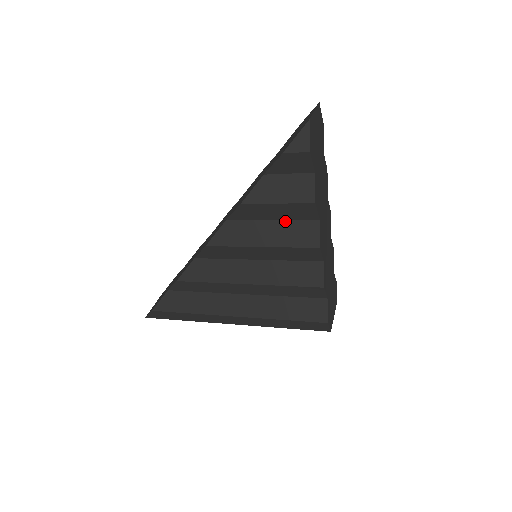
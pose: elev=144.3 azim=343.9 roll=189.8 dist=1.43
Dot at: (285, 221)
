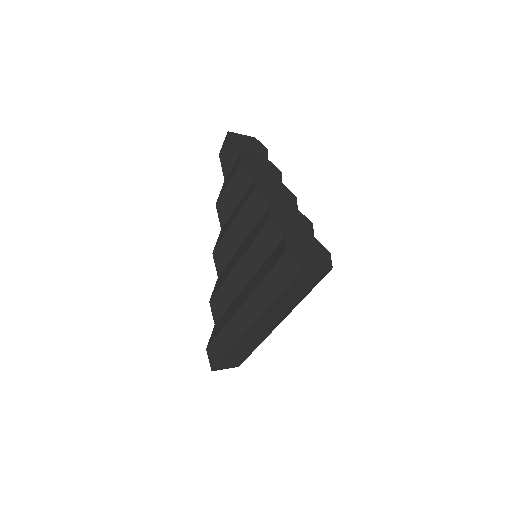
Dot at: (242, 198)
